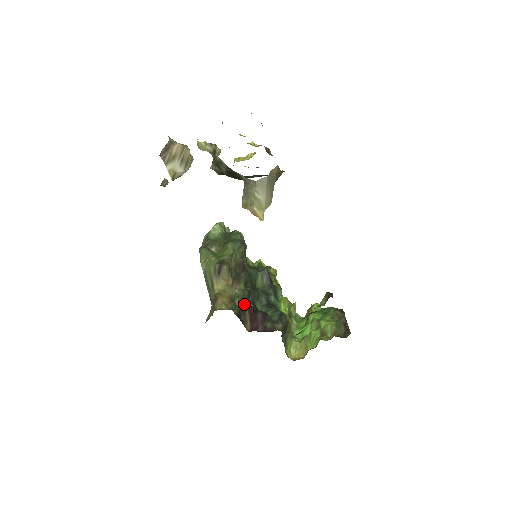
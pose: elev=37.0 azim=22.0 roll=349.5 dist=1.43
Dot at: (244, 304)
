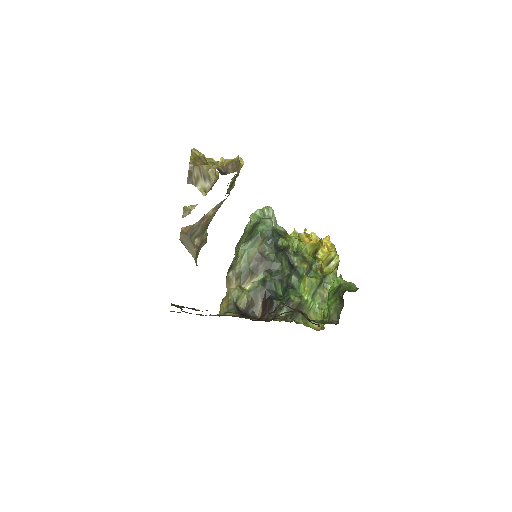
Dot at: (257, 295)
